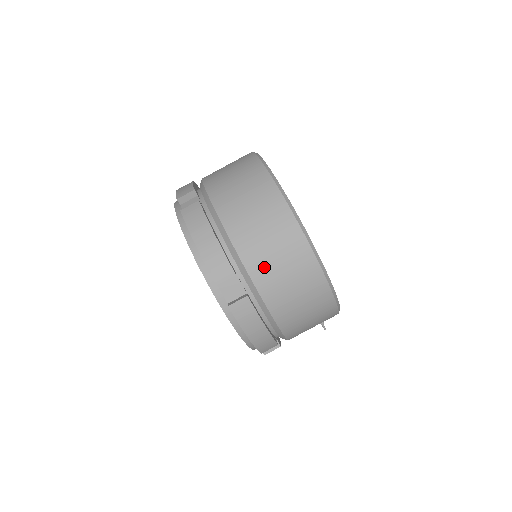
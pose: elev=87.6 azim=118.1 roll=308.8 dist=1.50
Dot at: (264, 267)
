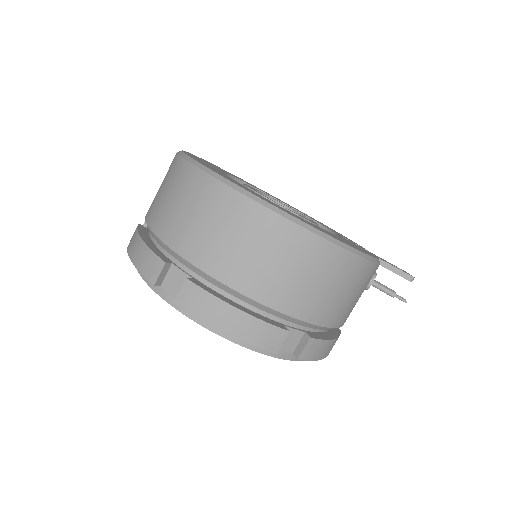
Dot at: (189, 236)
